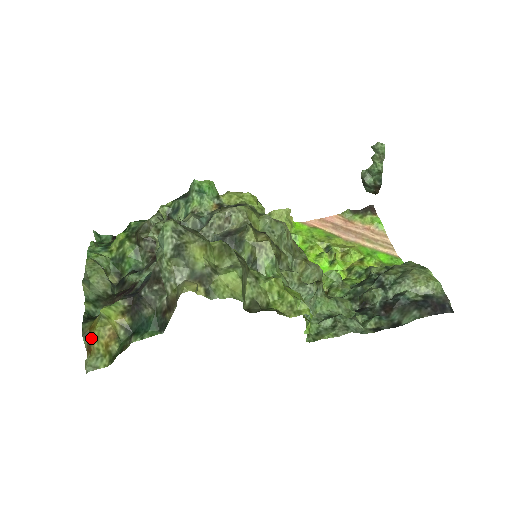
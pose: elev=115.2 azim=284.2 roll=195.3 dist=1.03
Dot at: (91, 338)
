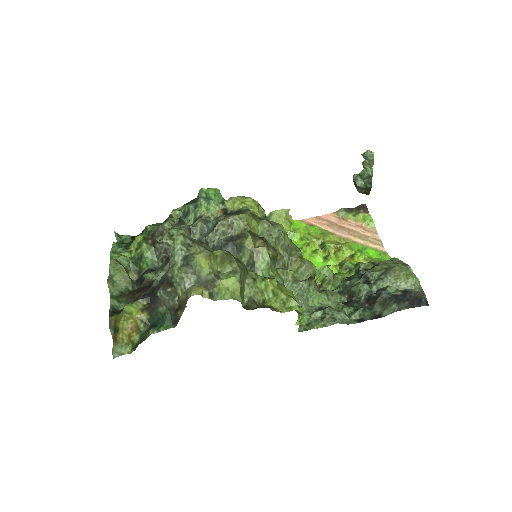
Dot at: (116, 330)
